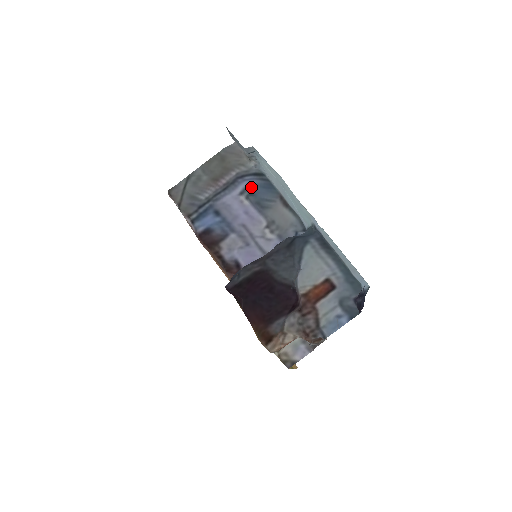
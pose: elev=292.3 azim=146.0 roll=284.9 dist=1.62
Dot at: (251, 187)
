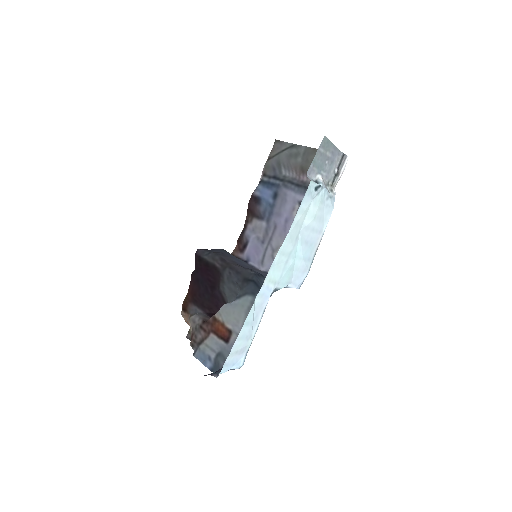
Dot at: occluded
